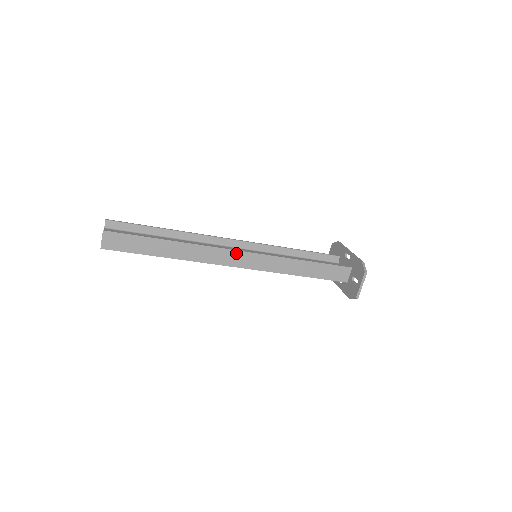
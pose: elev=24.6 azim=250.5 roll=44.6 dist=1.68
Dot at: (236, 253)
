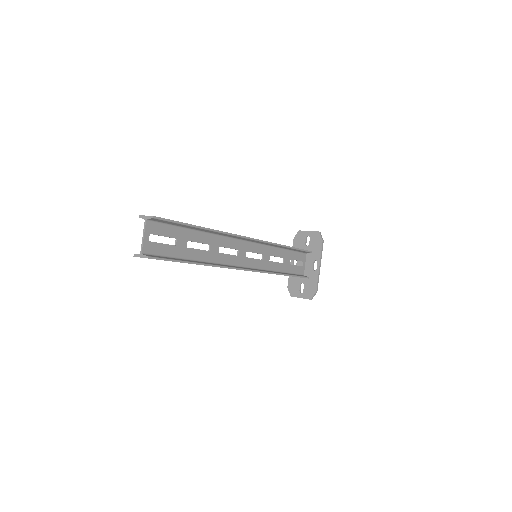
Dot at: occluded
